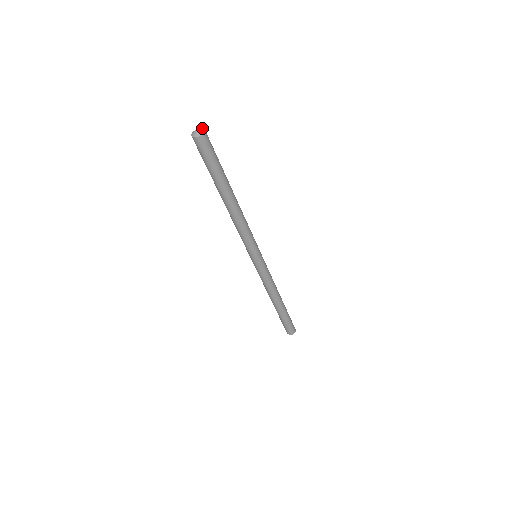
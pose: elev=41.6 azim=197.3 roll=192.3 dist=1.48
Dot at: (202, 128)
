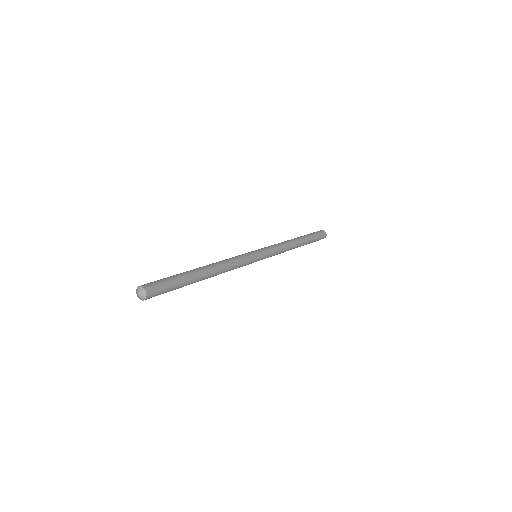
Dot at: (143, 290)
